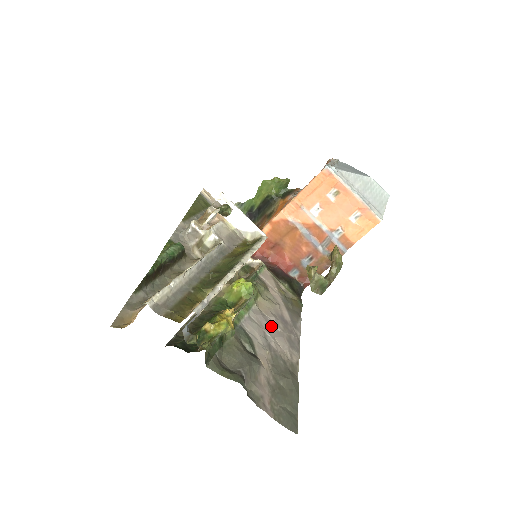
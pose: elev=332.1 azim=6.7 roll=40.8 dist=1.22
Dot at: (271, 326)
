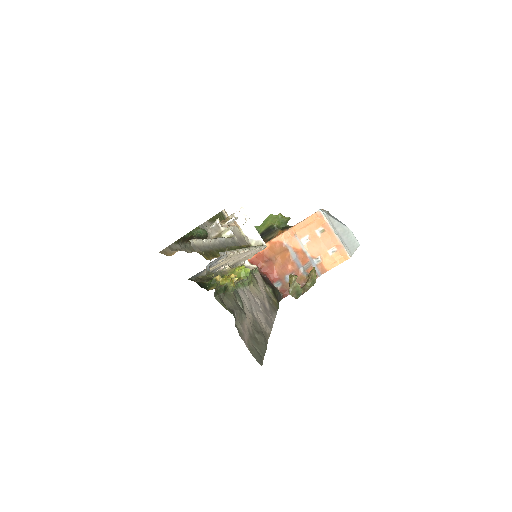
Dot at: (256, 304)
